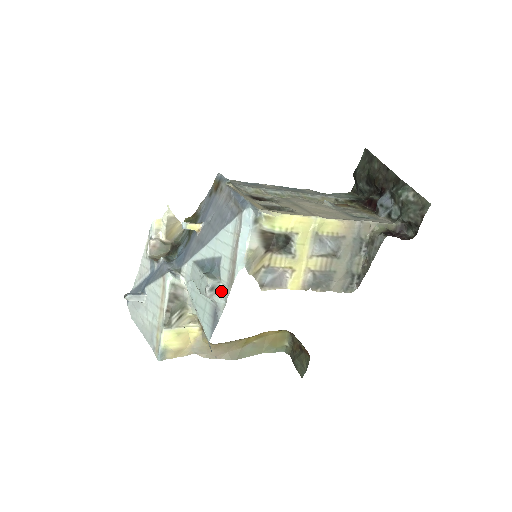
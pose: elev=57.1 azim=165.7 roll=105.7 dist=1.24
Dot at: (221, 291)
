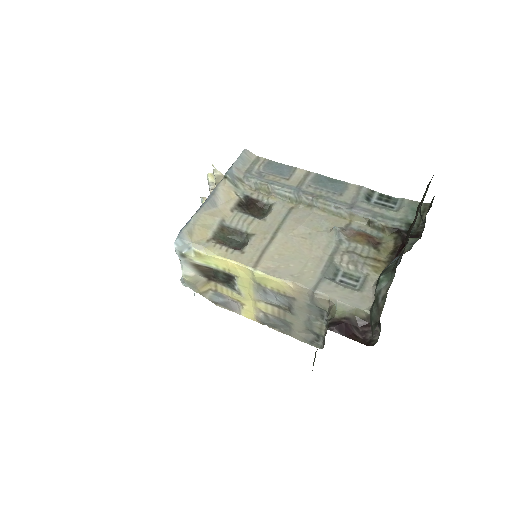
Dot at: occluded
